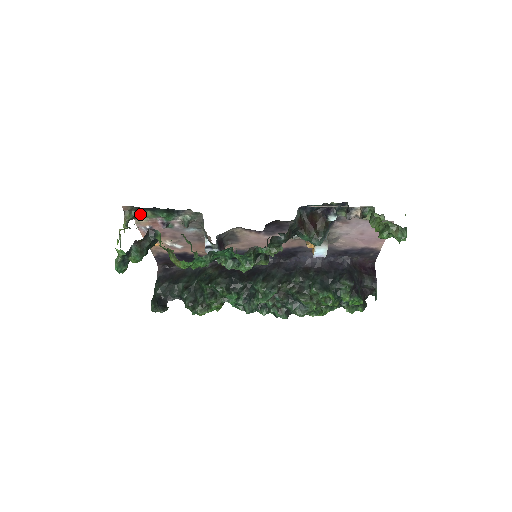
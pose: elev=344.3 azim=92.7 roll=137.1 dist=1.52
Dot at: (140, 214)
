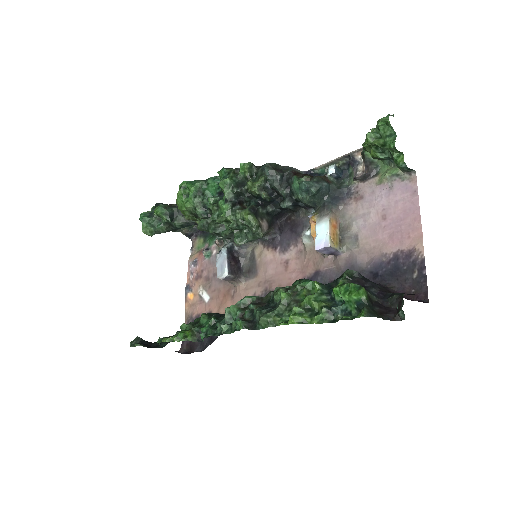
Dot at: (197, 245)
